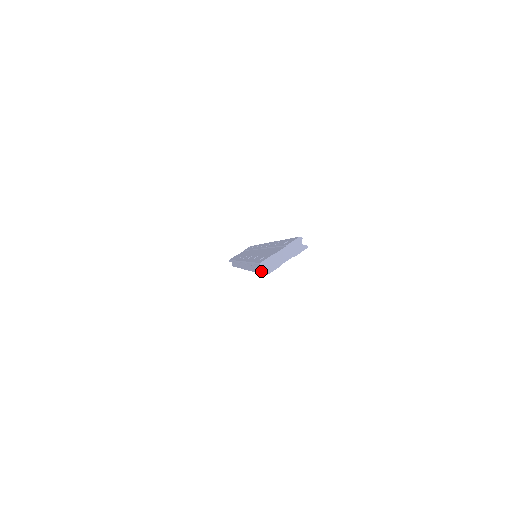
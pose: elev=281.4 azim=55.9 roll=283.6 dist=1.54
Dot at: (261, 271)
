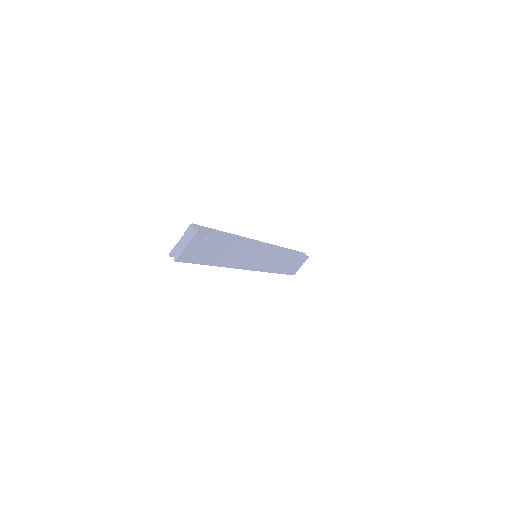
Dot at: (185, 261)
